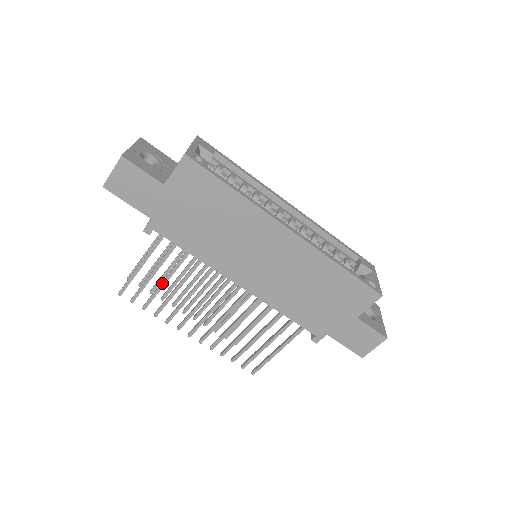
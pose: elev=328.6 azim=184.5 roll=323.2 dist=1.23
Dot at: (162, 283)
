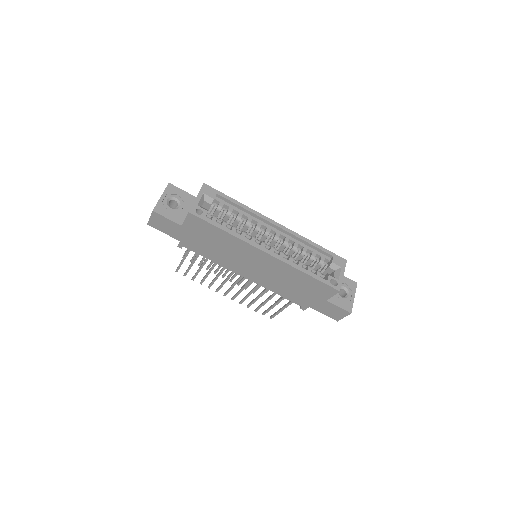
Dot at: (199, 269)
